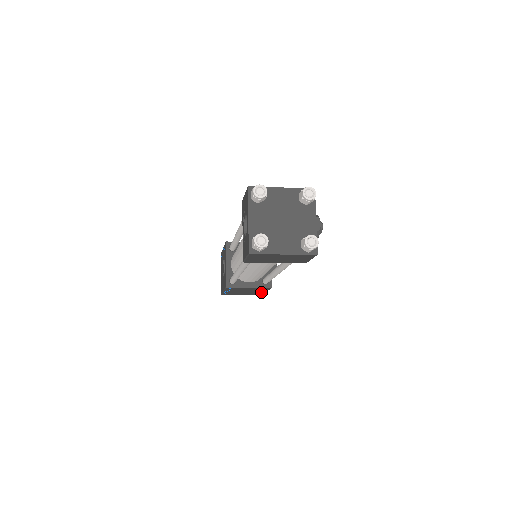
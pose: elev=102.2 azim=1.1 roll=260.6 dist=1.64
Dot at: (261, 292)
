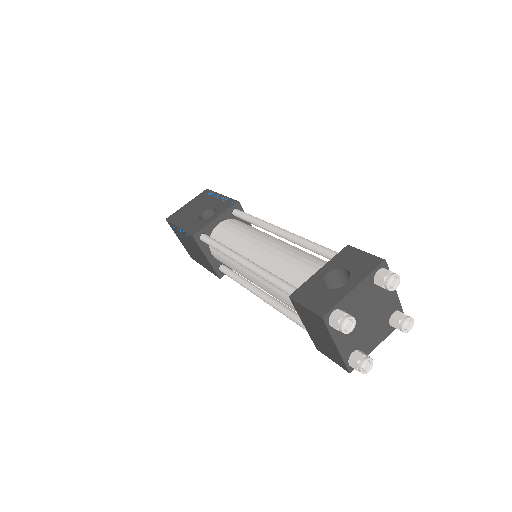
Dot at: (199, 261)
